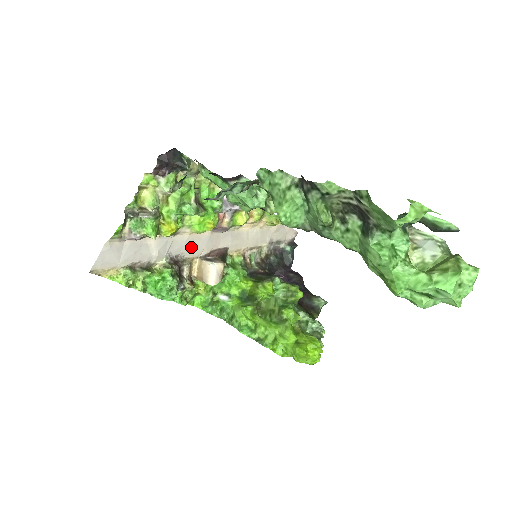
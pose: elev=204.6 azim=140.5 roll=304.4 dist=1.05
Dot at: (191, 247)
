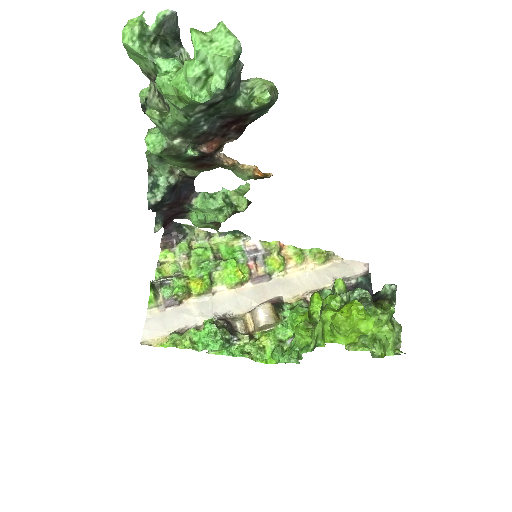
Dot at: (237, 304)
